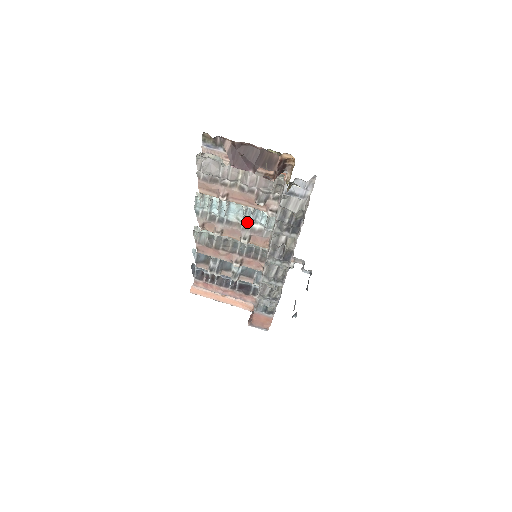
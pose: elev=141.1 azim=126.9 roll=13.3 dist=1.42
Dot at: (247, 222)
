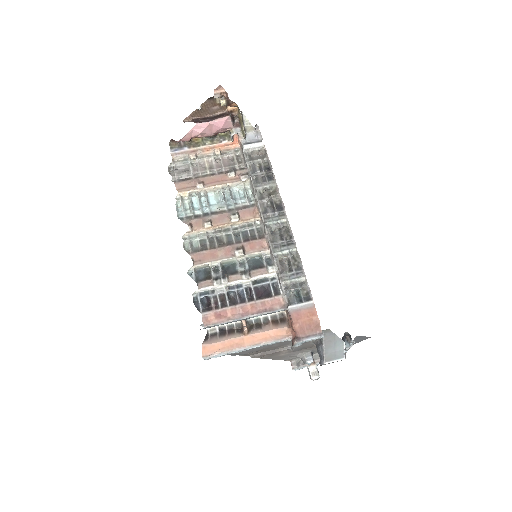
Dot at: (229, 207)
